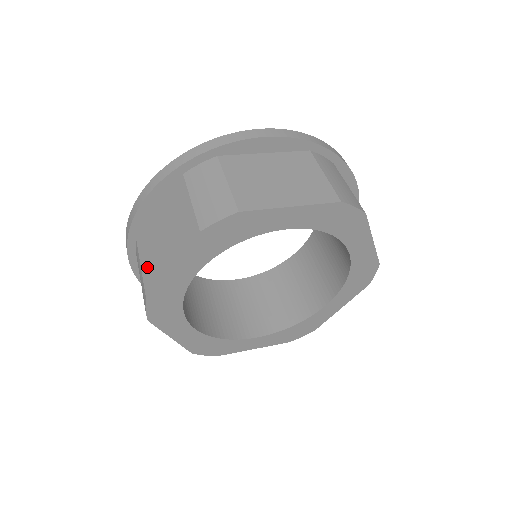
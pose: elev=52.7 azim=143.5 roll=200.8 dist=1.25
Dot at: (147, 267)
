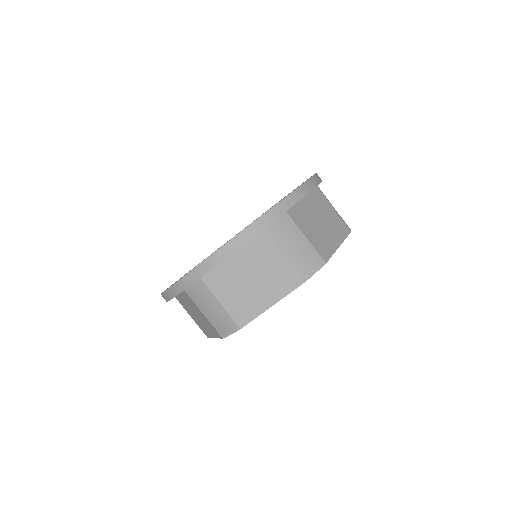
Dot at: (232, 304)
